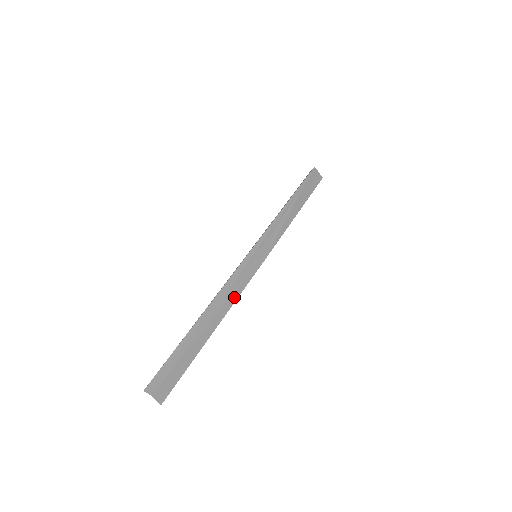
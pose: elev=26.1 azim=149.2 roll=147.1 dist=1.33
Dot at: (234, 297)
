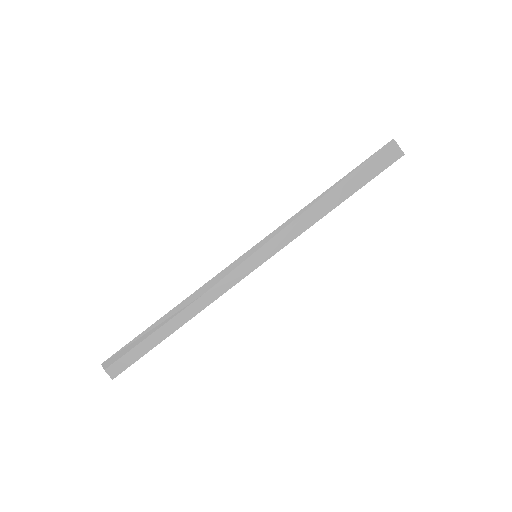
Dot at: (212, 298)
